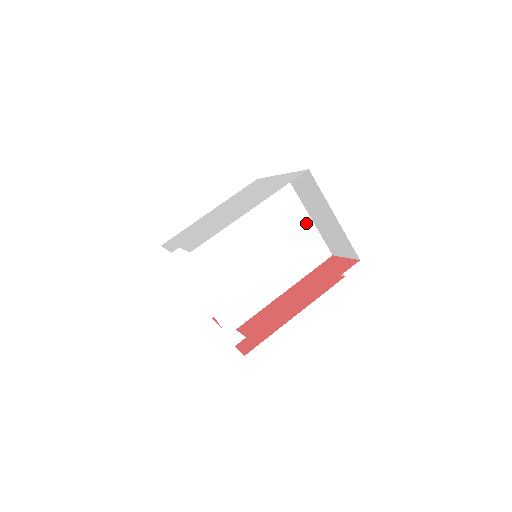
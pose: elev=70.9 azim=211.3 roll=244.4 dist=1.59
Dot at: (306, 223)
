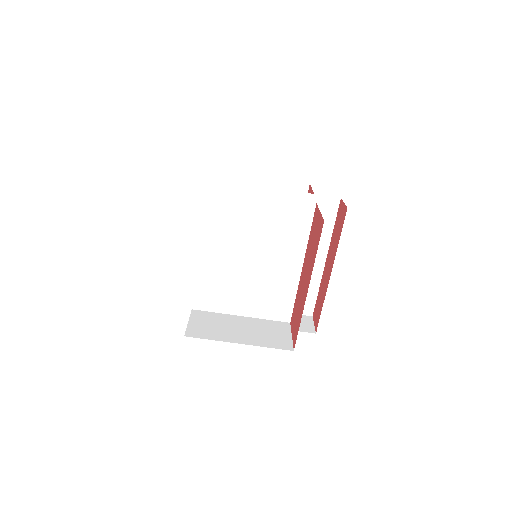
Dot at: (264, 203)
